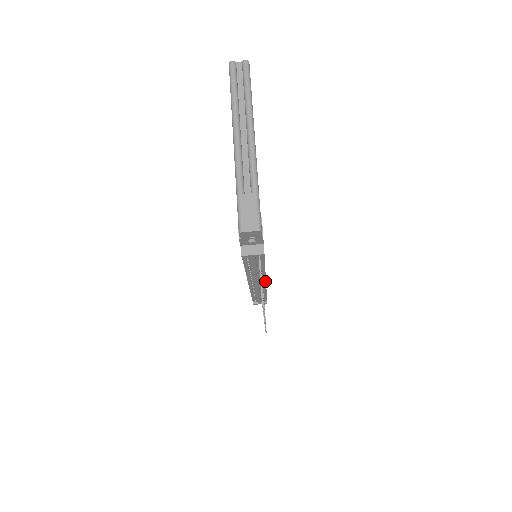
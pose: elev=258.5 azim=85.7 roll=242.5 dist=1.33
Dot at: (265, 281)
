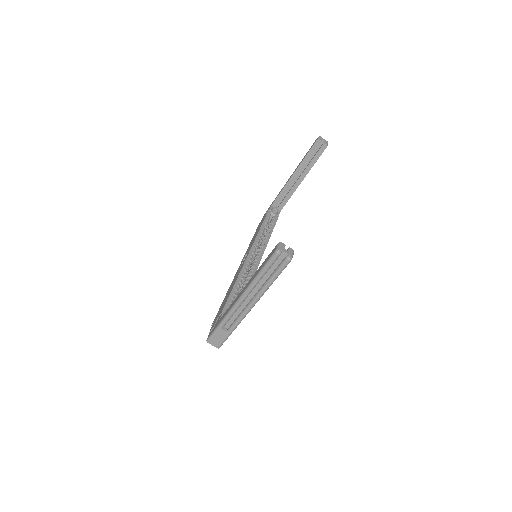
Dot at: occluded
